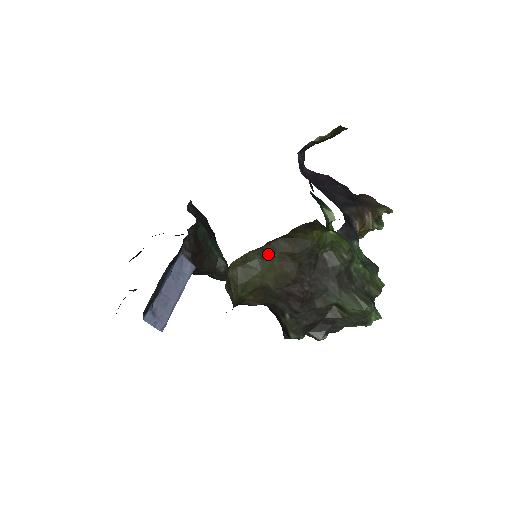
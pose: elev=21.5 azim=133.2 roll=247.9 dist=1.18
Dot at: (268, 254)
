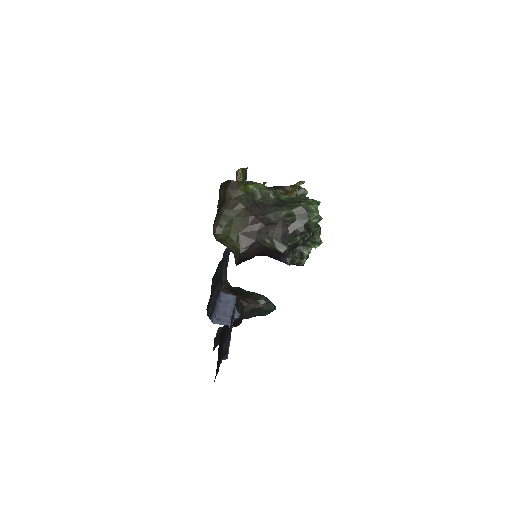
Dot at: (228, 215)
